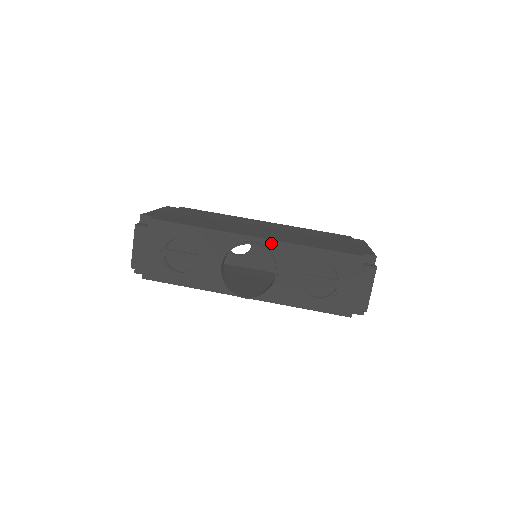
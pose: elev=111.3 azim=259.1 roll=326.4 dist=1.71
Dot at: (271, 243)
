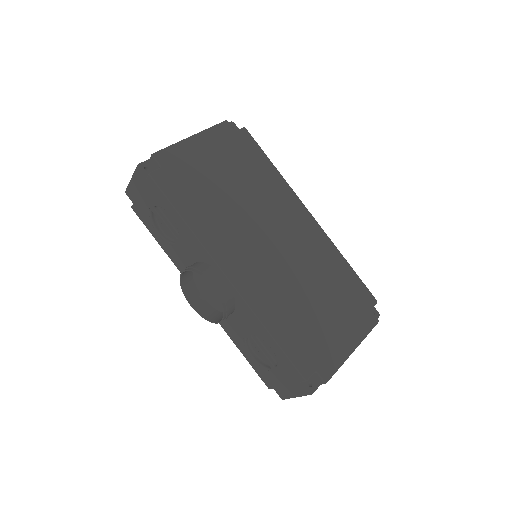
Dot at: (238, 295)
